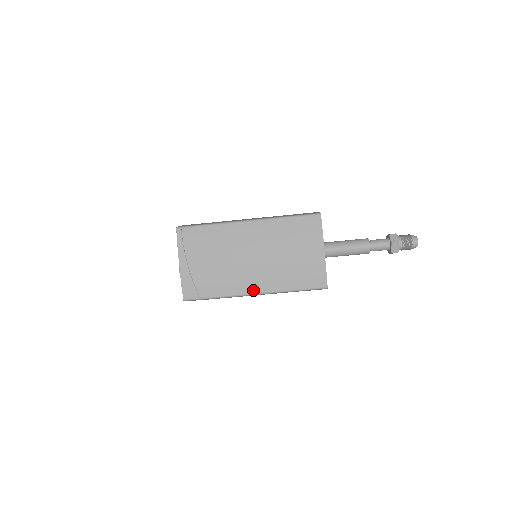
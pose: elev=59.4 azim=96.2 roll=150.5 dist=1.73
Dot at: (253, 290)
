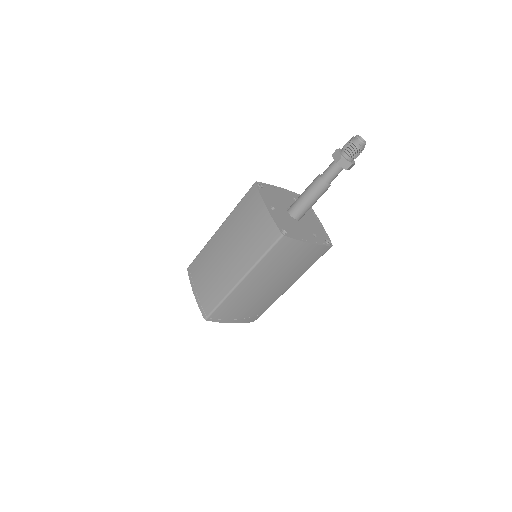
Dot at: (287, 288)
